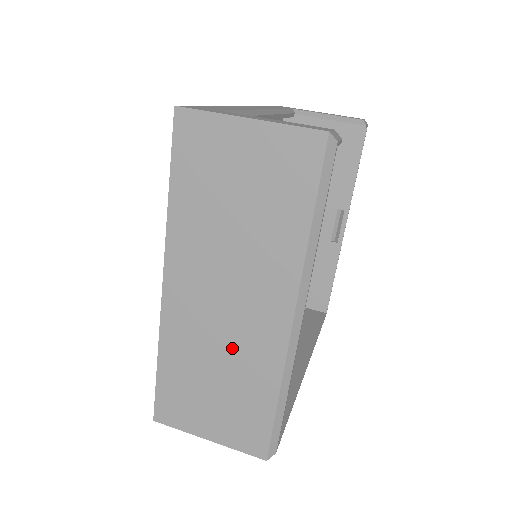
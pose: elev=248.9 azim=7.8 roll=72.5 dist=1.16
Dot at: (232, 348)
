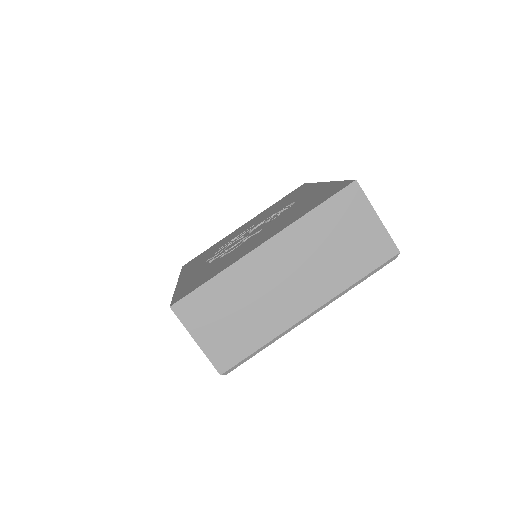
Dot at: (266, 303)
